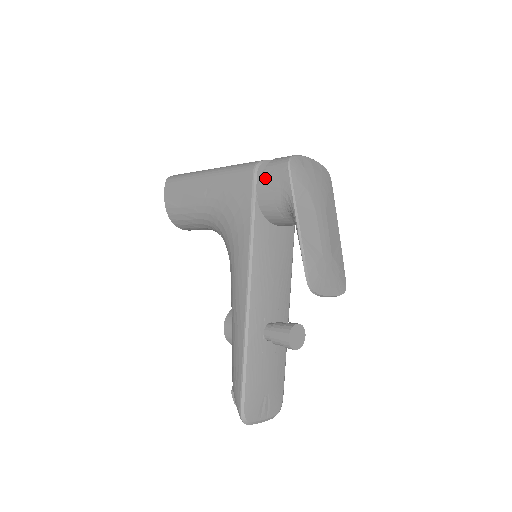
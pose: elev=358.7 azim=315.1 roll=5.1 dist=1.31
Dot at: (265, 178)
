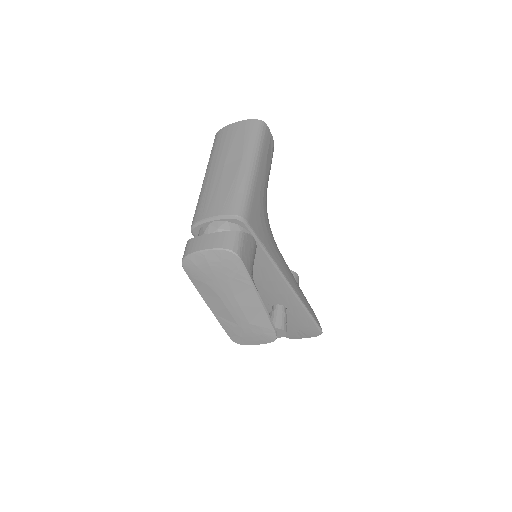
Dot at: occluded
